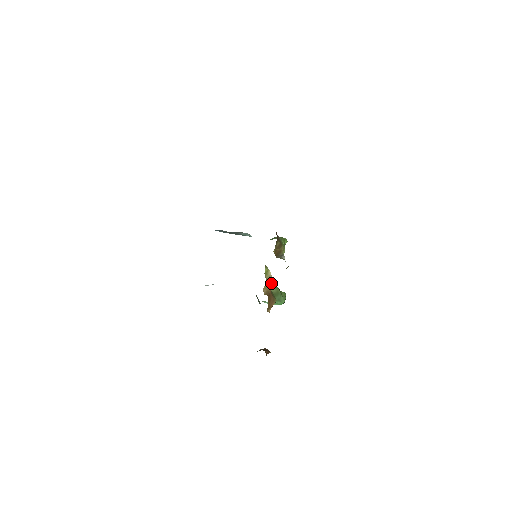
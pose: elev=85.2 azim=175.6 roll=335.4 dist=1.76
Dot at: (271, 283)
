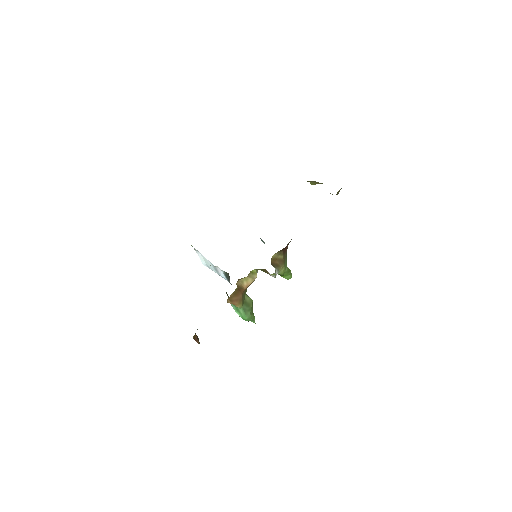
Dot at: (250, 284)
